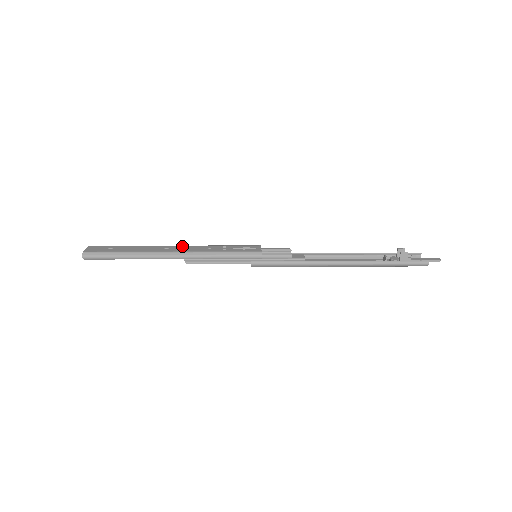
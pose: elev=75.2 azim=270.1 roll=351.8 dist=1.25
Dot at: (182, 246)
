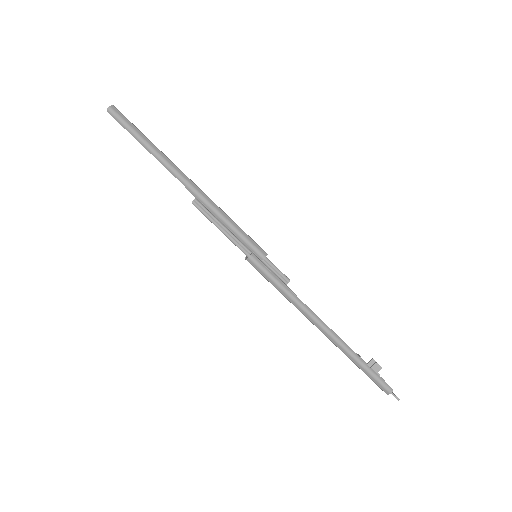
Dot at: occluded
